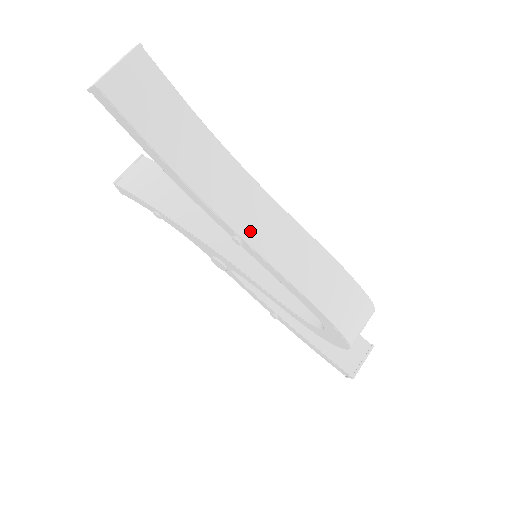
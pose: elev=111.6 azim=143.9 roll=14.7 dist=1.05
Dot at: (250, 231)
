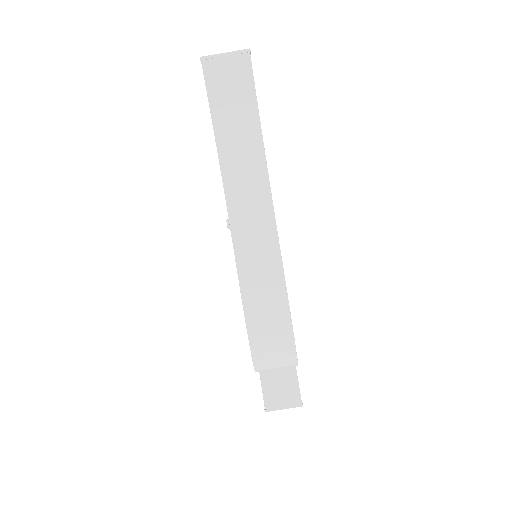
Dot at: (239, 223)
